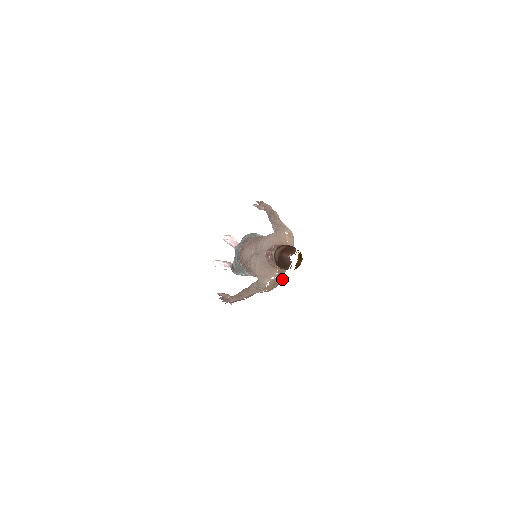
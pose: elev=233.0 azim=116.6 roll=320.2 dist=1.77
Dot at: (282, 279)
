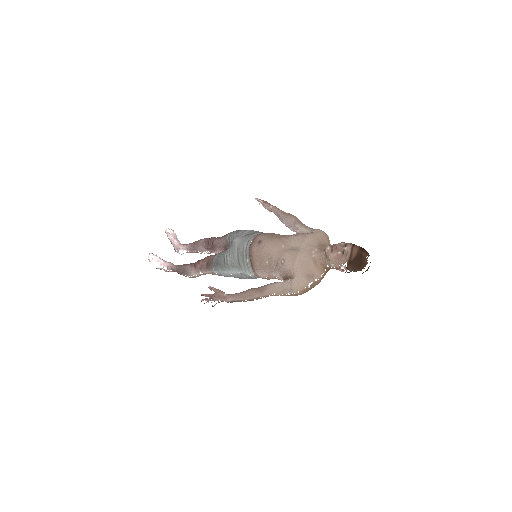
Dot at: occluded
